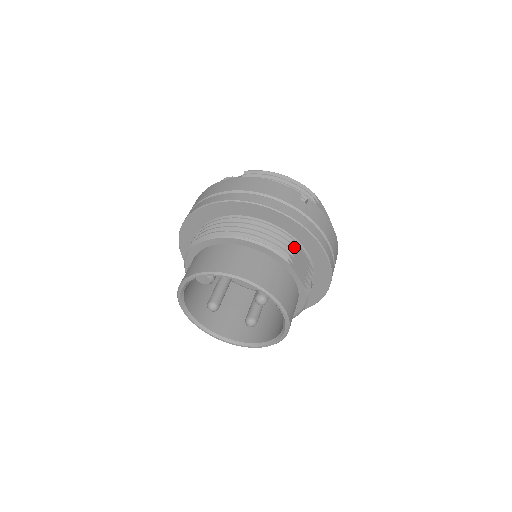
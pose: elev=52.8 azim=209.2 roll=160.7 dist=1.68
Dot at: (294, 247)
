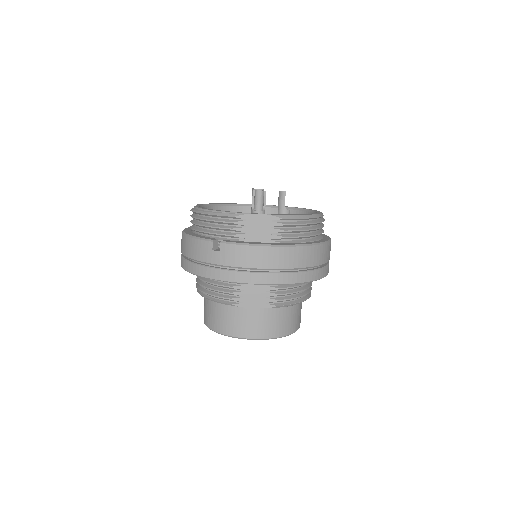
Dot at: (238, 286)
